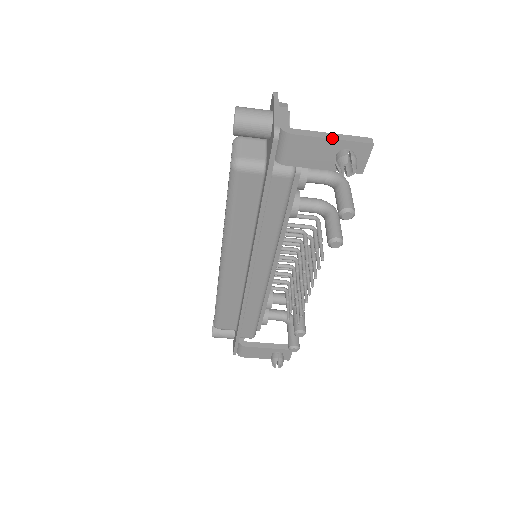
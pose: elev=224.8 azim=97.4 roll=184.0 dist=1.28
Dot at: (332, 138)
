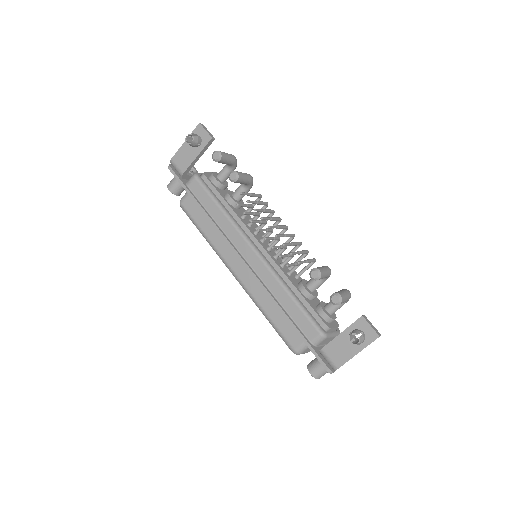
Dot at: (185, 142)
